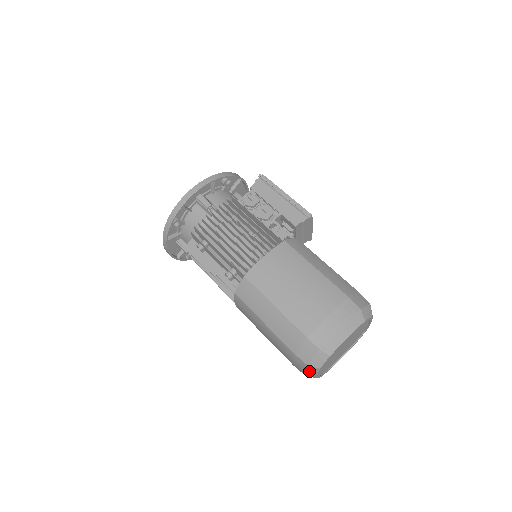
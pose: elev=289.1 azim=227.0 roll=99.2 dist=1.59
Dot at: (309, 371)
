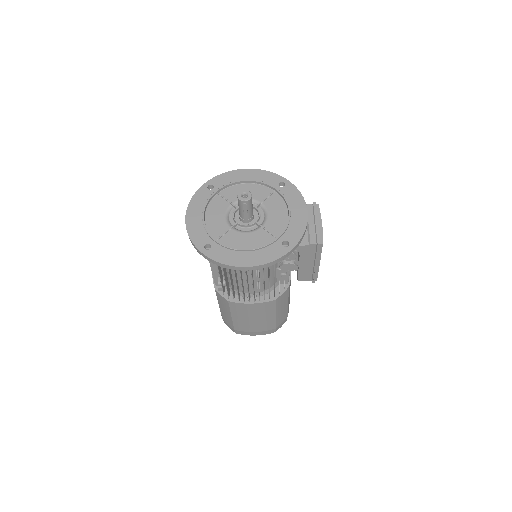
Dot at: occluded
